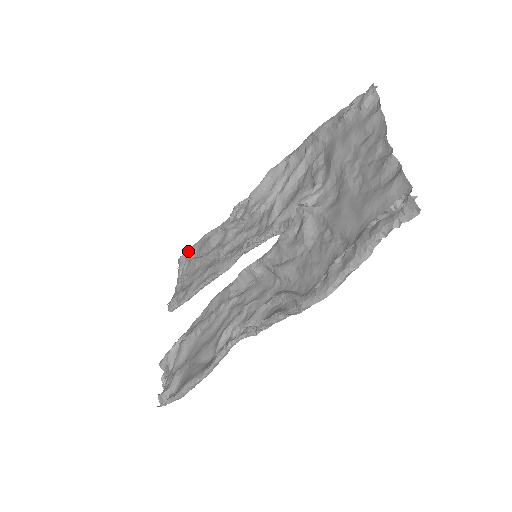
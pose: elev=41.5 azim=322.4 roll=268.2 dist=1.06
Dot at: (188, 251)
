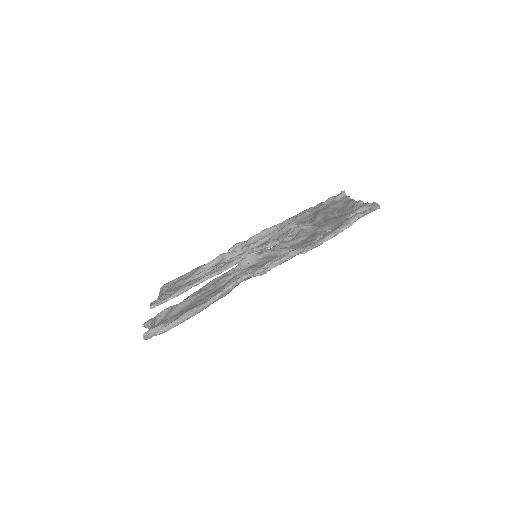
Dot at: (175, 280)
